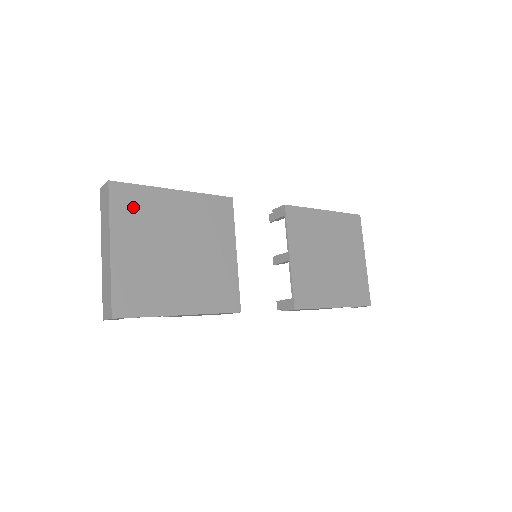
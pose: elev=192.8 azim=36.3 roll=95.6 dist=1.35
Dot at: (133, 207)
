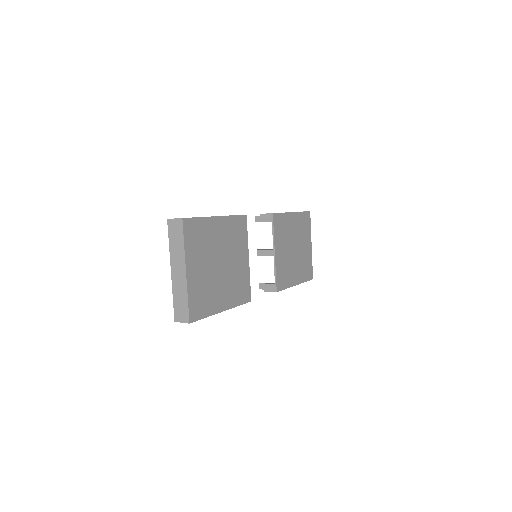
Dot at: (196, 236)
